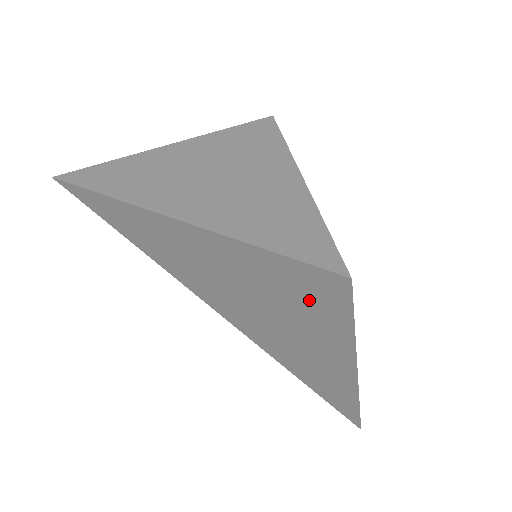
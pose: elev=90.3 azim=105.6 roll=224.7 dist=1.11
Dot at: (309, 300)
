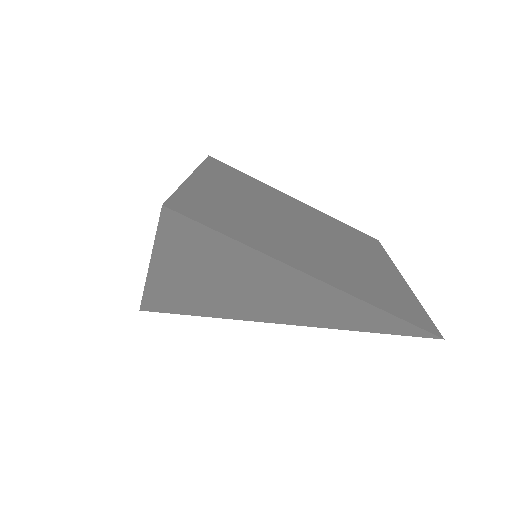
Dot at: (207, 249)
